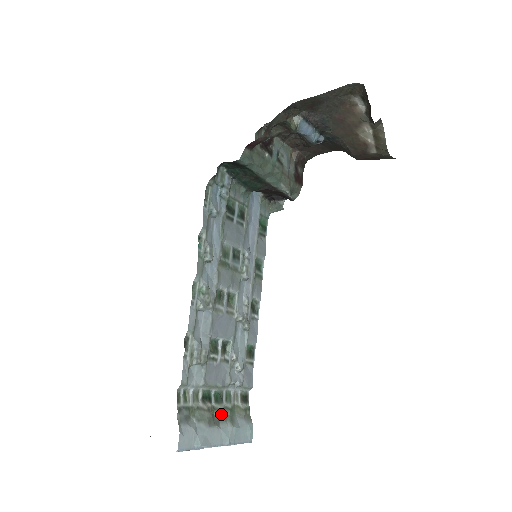
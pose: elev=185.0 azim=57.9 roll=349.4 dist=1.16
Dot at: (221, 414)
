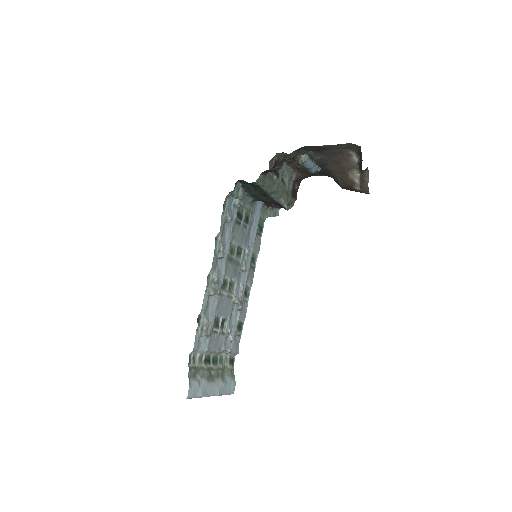
Dot at: (216, 373)
